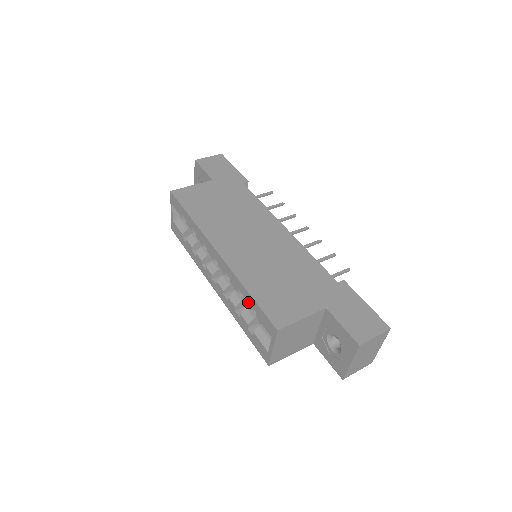
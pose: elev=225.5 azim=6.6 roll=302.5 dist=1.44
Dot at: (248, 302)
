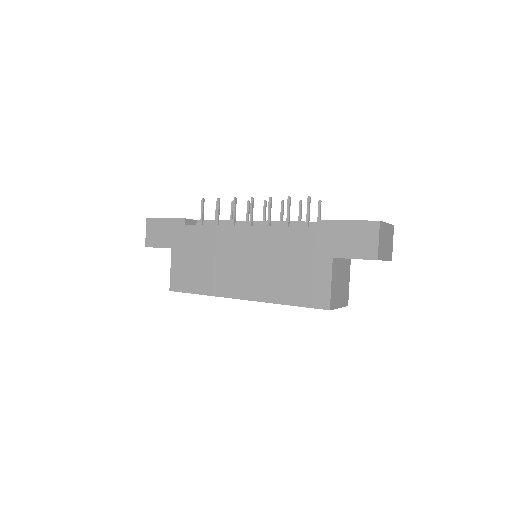
Dot at: occluded
